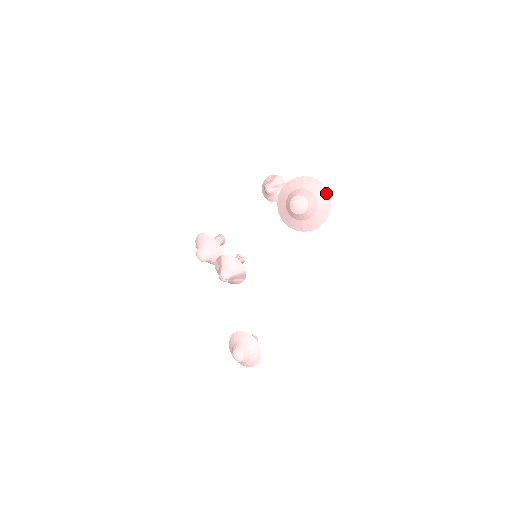
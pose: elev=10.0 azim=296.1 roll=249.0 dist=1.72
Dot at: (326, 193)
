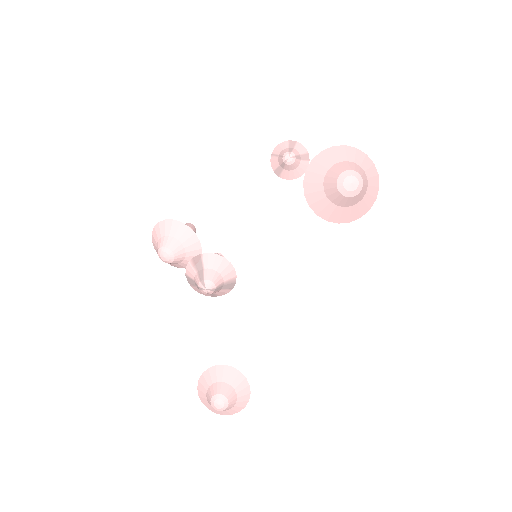
Dot at: (375, 171)
